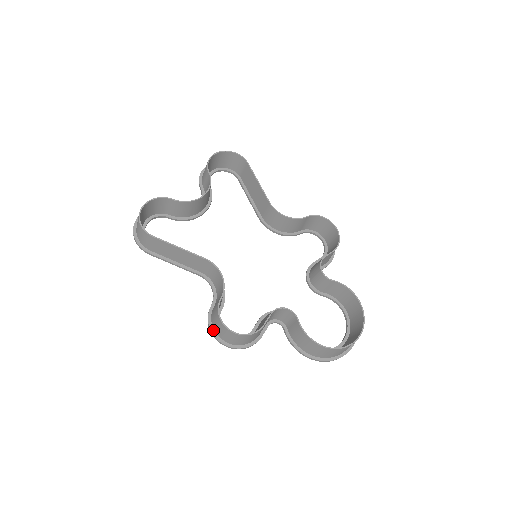
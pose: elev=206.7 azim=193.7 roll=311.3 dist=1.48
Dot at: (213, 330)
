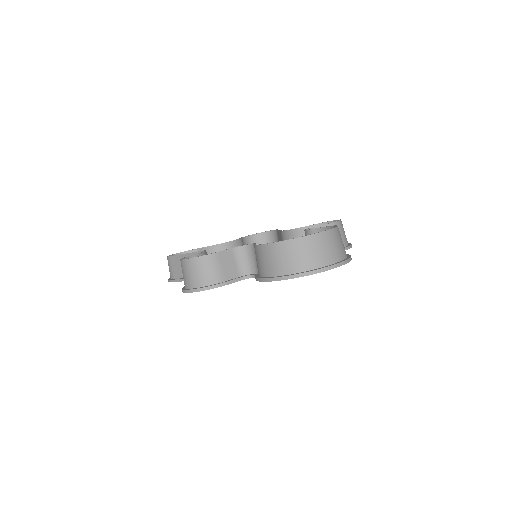
Dot at: (184, 288)
